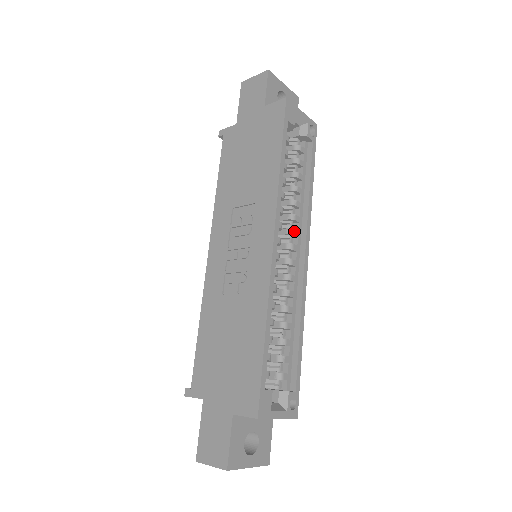
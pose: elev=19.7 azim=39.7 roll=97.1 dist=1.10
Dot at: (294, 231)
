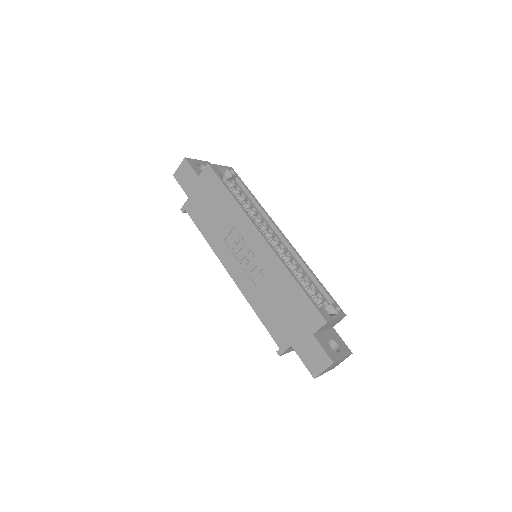
Dot at: (266, 227)
